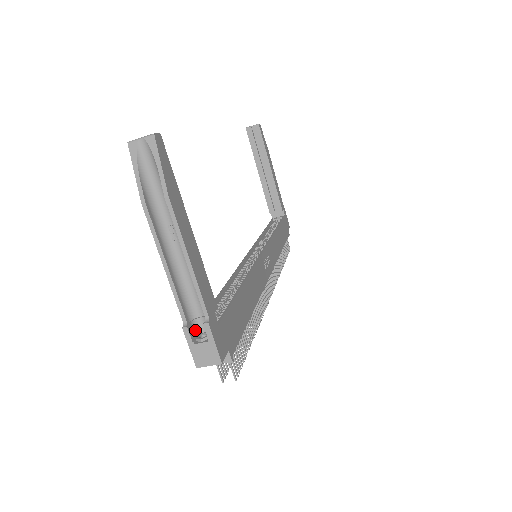
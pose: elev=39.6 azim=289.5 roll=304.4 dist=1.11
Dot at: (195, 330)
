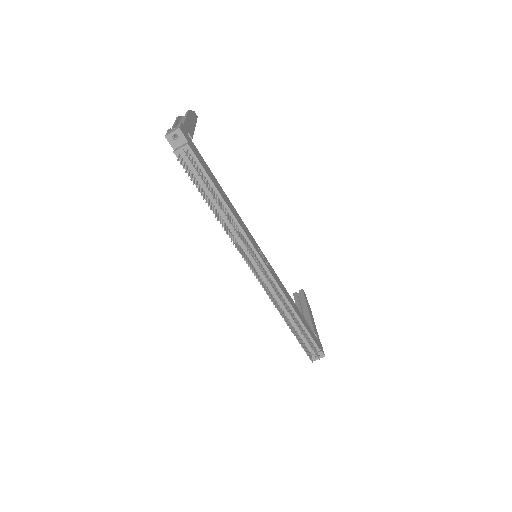
Dot at: occluded
